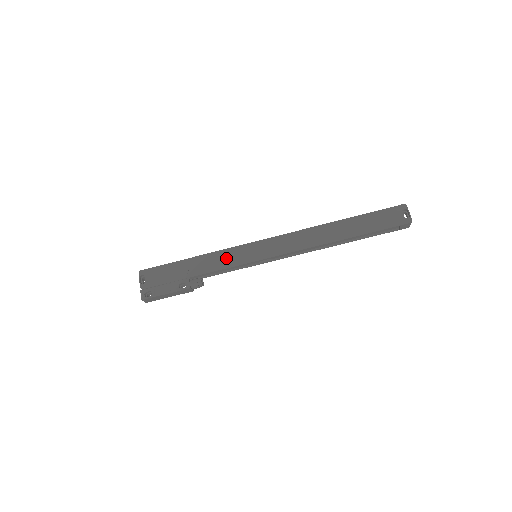
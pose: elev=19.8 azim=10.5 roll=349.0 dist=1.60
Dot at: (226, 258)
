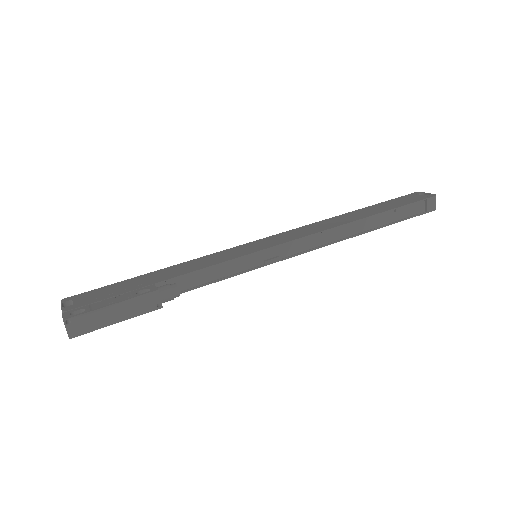
Dot at: (212, 259)
